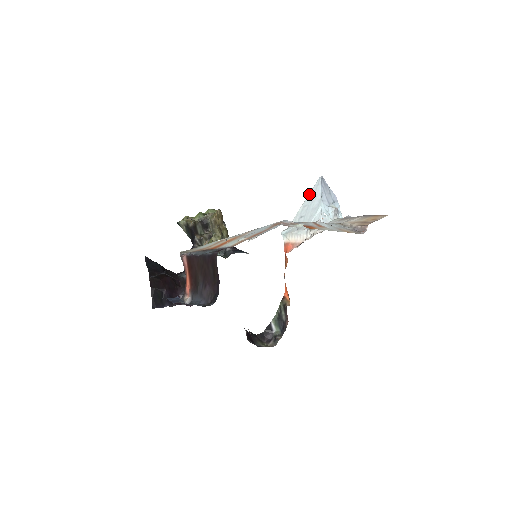
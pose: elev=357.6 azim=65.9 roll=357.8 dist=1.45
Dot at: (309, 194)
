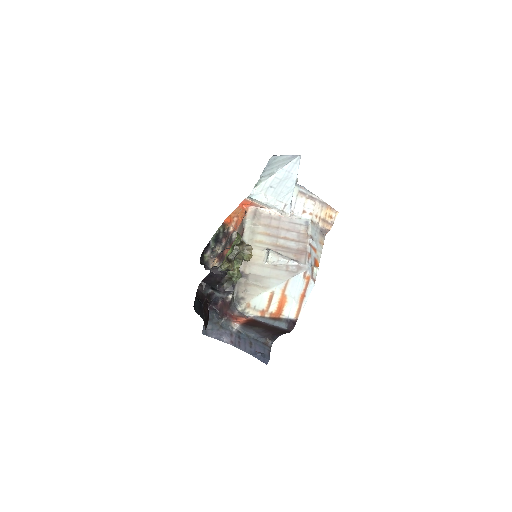
Dot at: (284, 168)
